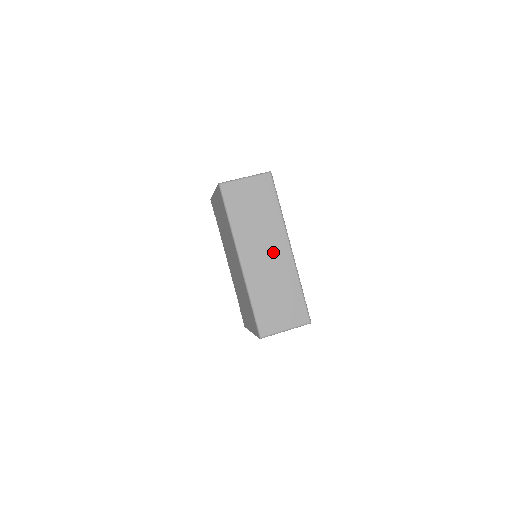
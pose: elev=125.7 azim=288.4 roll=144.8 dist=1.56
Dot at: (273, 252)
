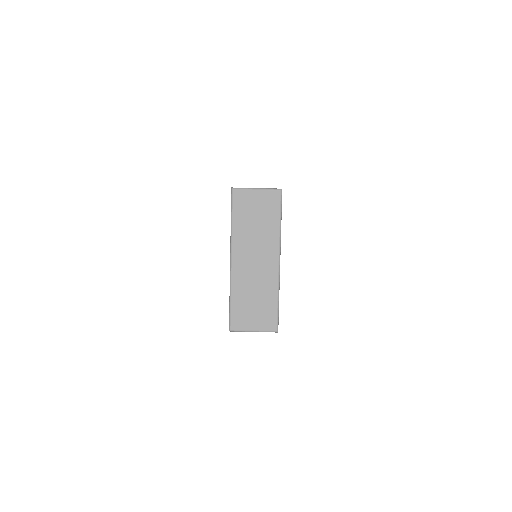
Dot at: (262, 261)
